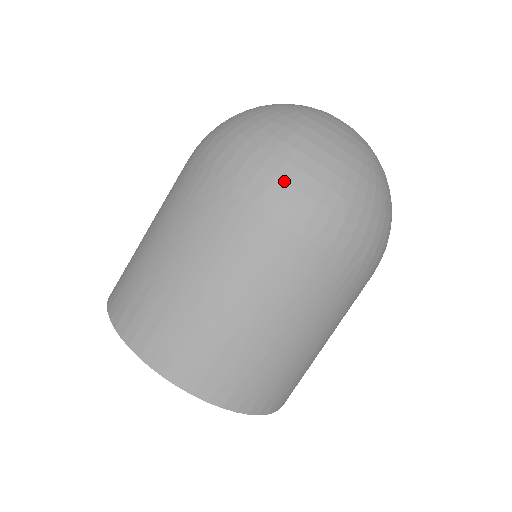
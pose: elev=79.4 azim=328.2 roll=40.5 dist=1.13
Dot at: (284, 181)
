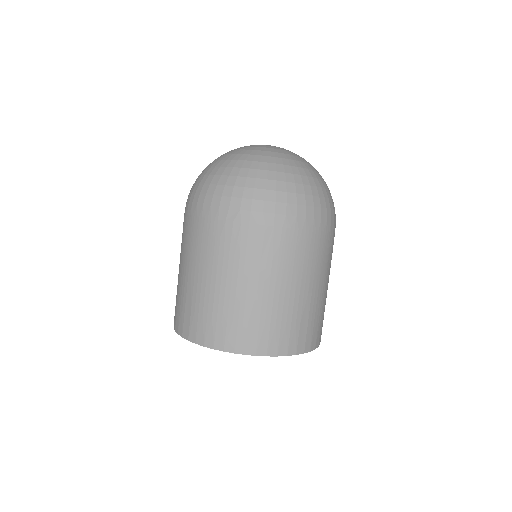
Dot at: (191, 193)
